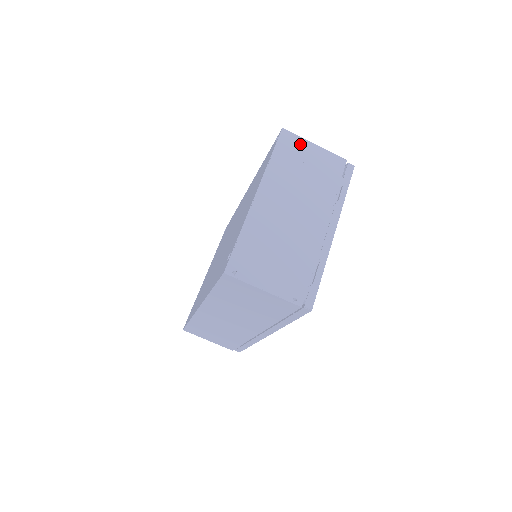
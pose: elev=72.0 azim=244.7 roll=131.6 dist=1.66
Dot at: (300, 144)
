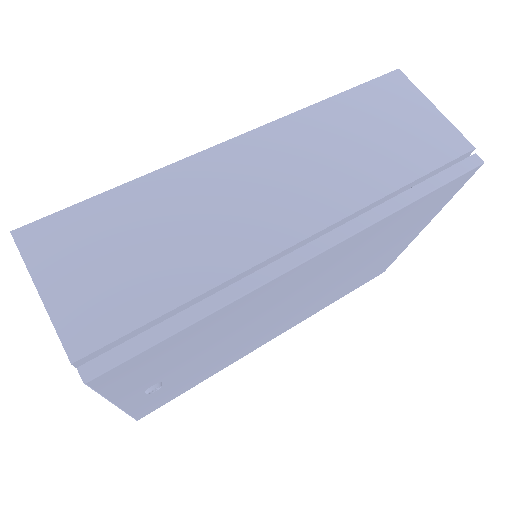
Dot at: occluded
